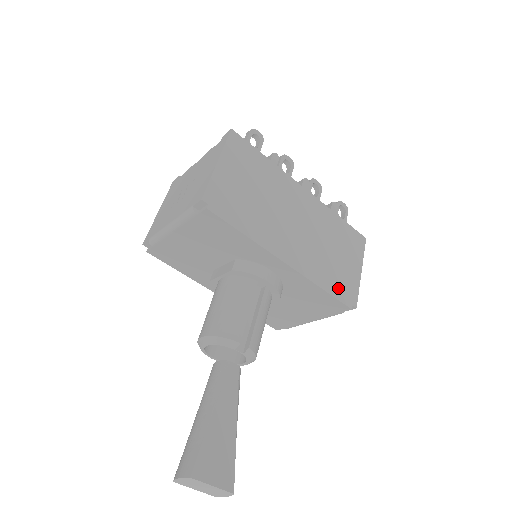
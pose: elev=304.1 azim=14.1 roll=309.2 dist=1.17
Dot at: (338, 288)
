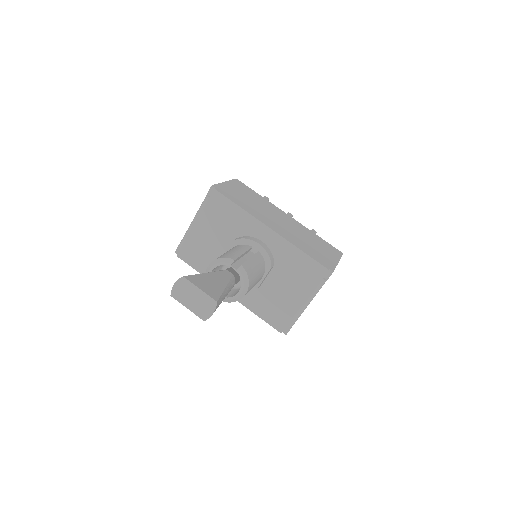
Dot at: (316, 257)
